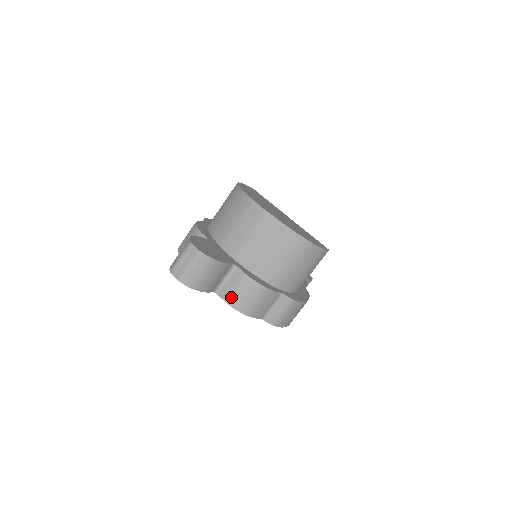
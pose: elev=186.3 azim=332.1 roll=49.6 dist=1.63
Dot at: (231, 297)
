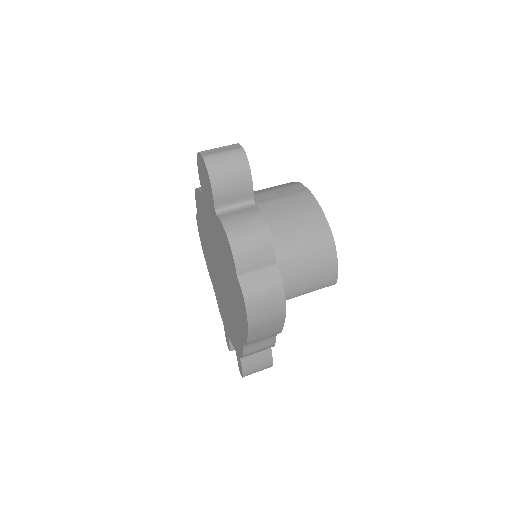
Dot at: (230, 221)
